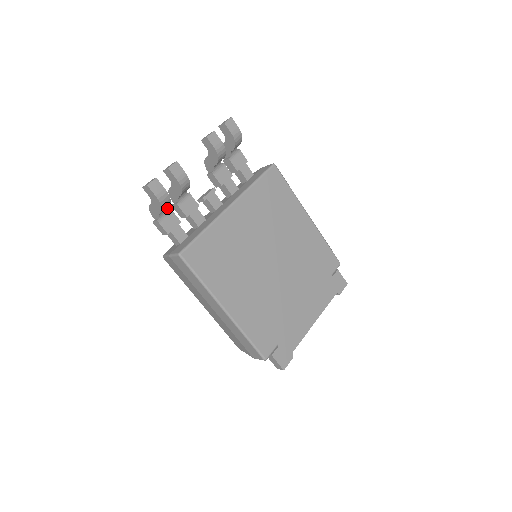
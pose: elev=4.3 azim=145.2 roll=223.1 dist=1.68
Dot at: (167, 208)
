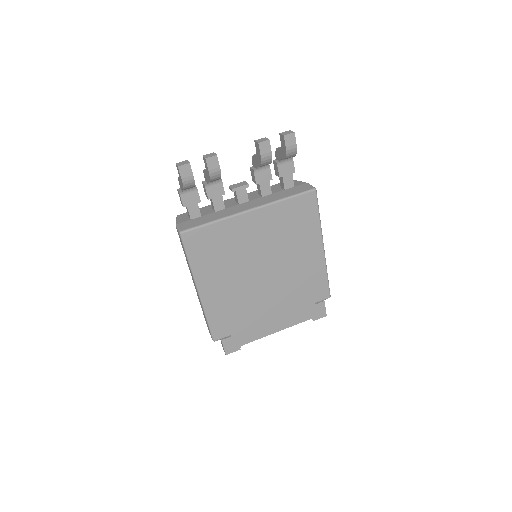
Dot at: occluded
